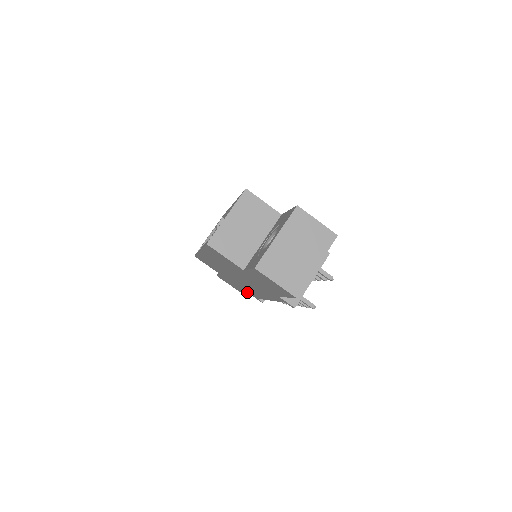
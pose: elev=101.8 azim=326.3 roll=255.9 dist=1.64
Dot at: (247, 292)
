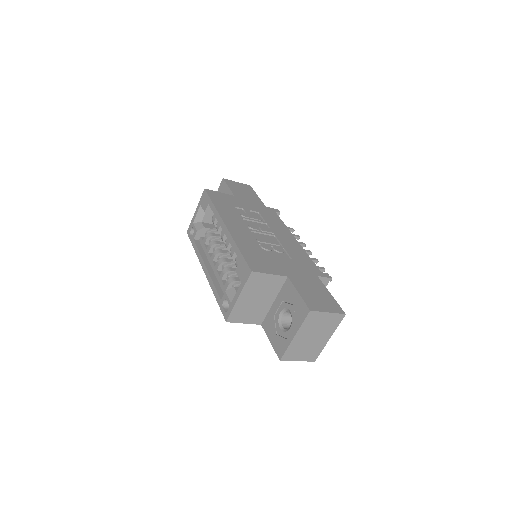
Dot at: occluded
